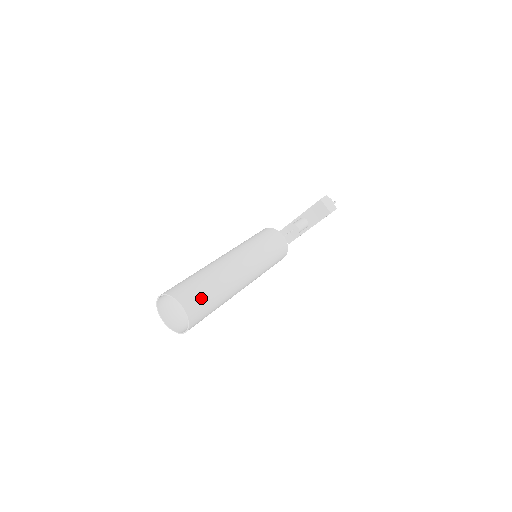
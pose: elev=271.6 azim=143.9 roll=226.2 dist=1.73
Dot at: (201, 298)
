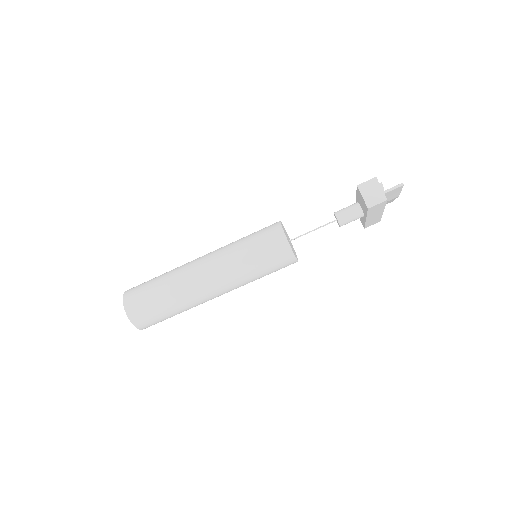
Dot at: (146, 304)
